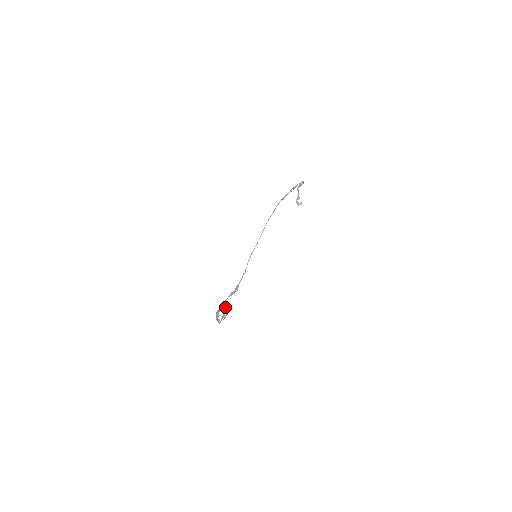
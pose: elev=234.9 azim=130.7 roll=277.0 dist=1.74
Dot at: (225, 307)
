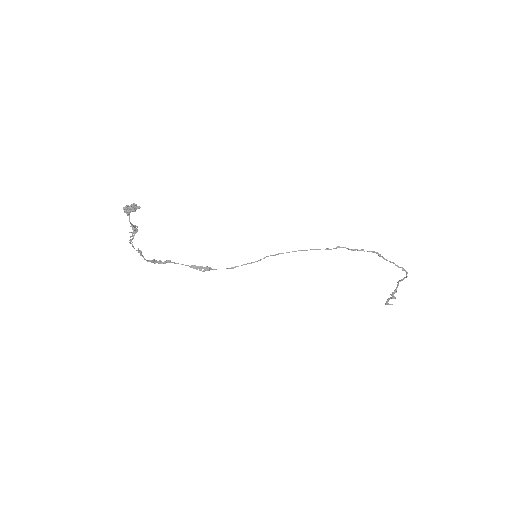
Dot at: (135, 204)
